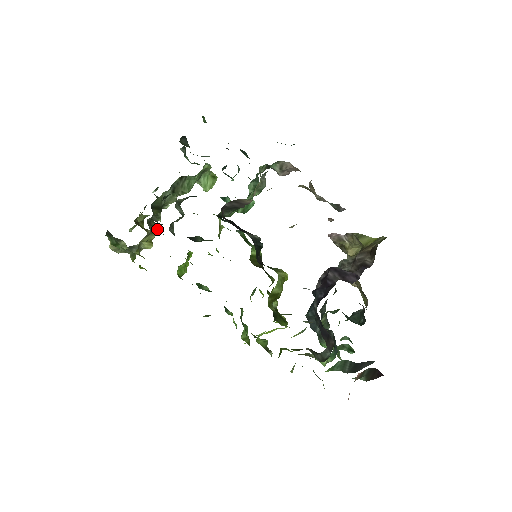
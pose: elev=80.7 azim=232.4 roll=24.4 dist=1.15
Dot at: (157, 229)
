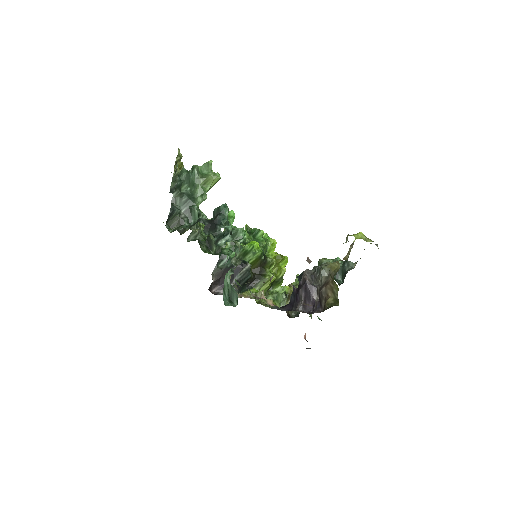
Dot at: occluded
